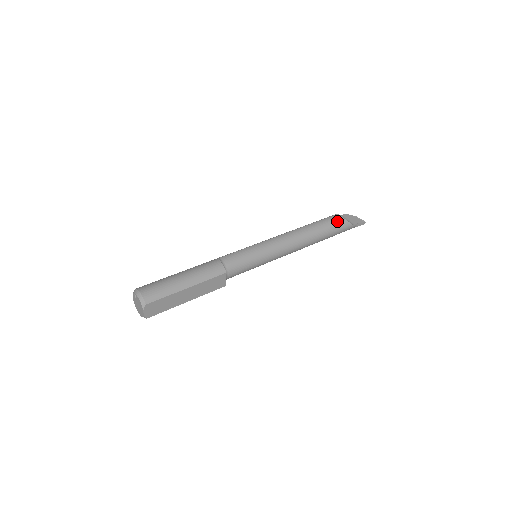
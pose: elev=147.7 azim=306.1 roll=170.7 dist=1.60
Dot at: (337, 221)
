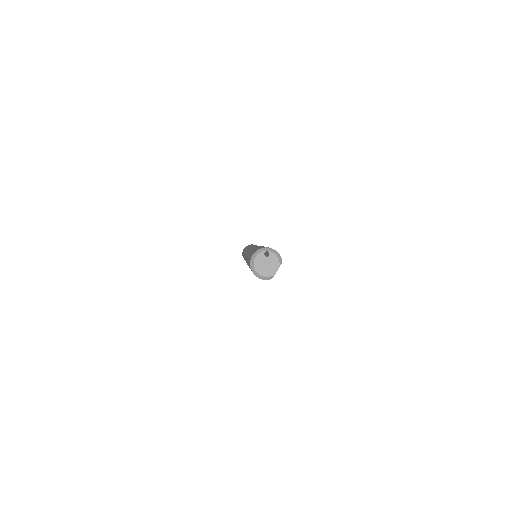
Dot at: occluded
